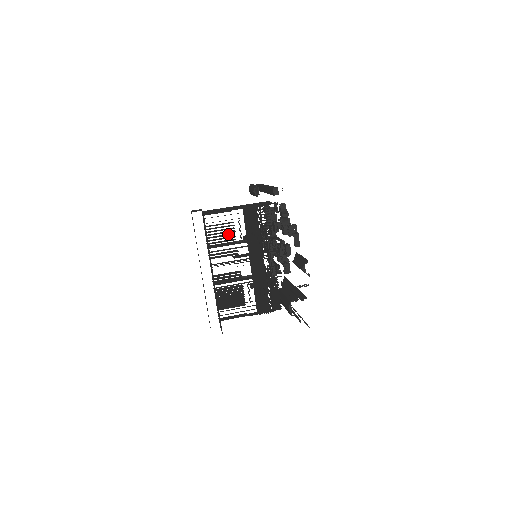
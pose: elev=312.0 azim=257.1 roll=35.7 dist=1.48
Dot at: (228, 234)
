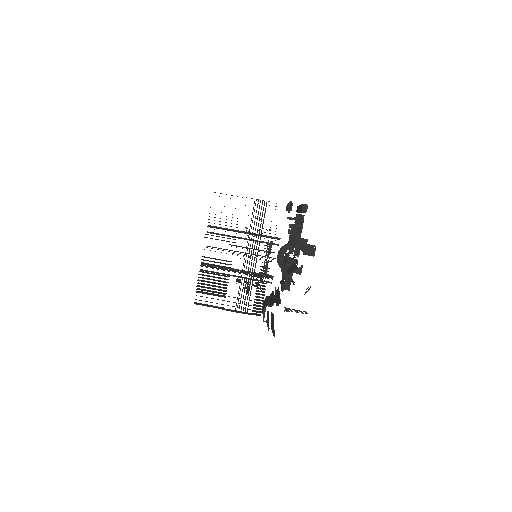
Dot at: occluded
